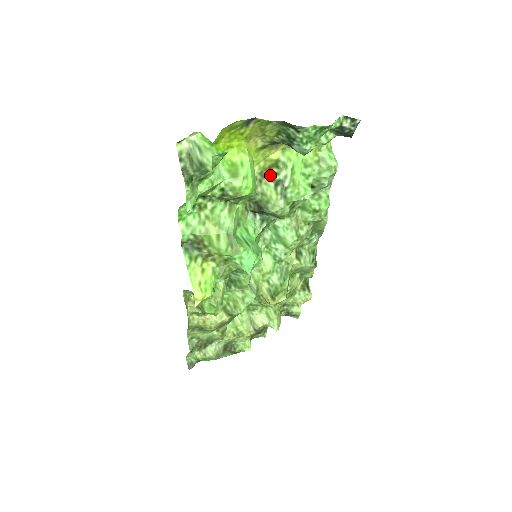
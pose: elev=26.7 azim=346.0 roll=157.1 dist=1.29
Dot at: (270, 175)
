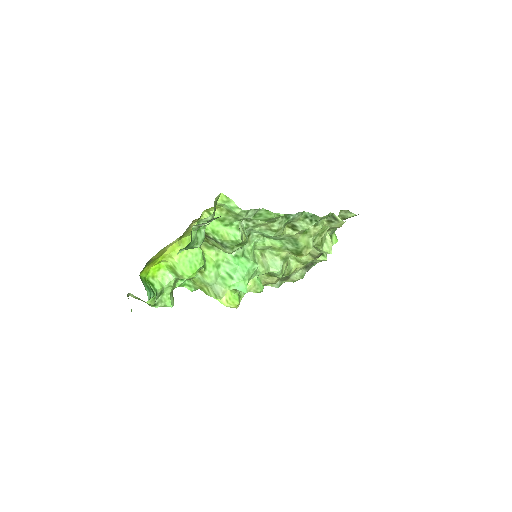
Dot at: (207, 236)
